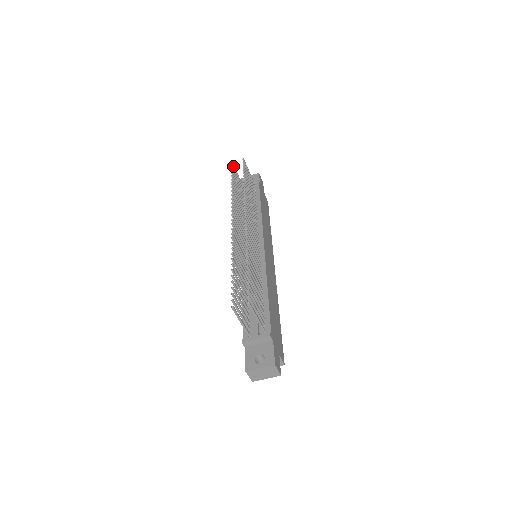
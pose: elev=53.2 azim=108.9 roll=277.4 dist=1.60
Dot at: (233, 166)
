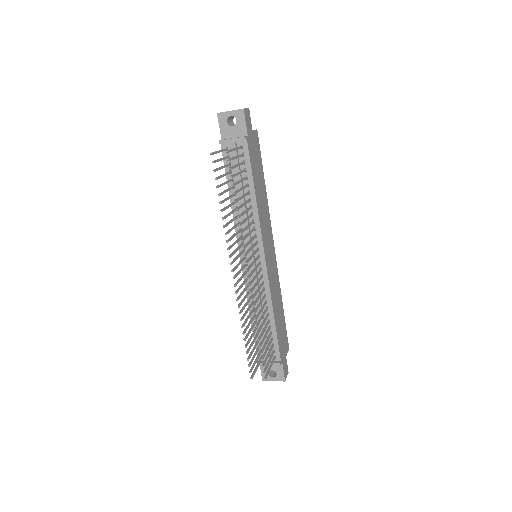
Dot at: (213, 154)
